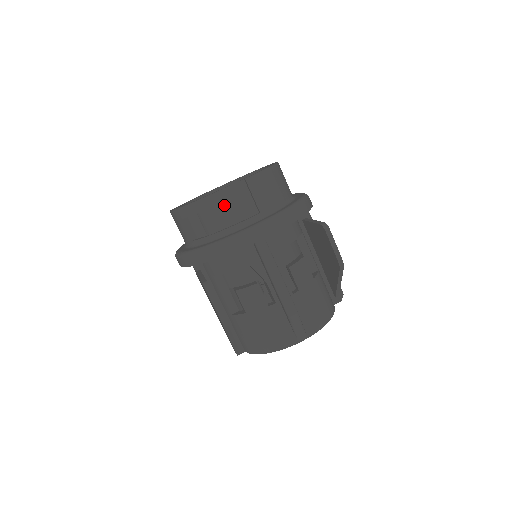
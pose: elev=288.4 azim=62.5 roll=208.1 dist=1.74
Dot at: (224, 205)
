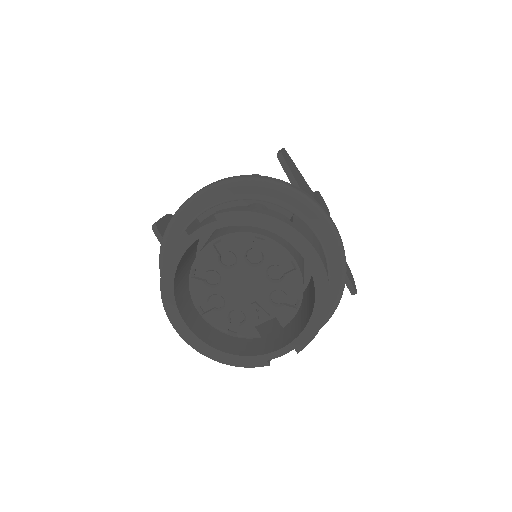
Dot at: occluded
